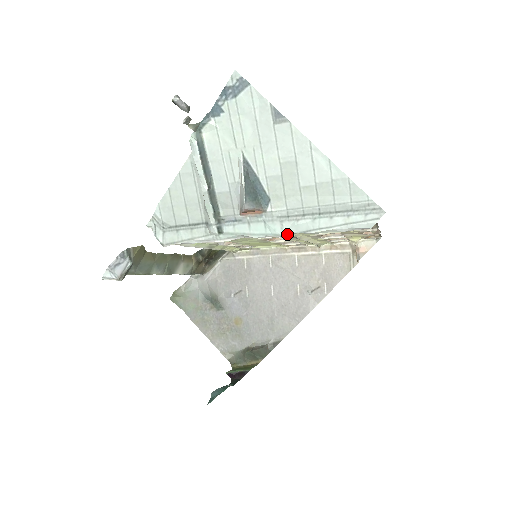
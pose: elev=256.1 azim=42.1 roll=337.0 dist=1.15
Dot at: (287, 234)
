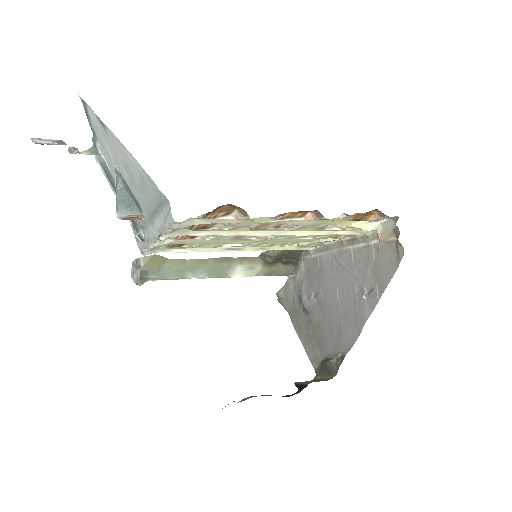
Dot at: (158, 236)
